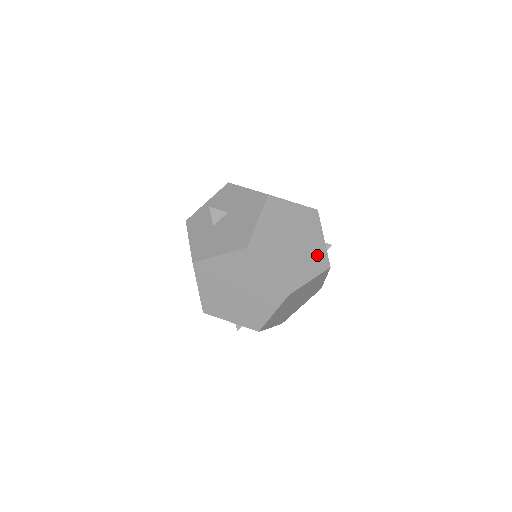
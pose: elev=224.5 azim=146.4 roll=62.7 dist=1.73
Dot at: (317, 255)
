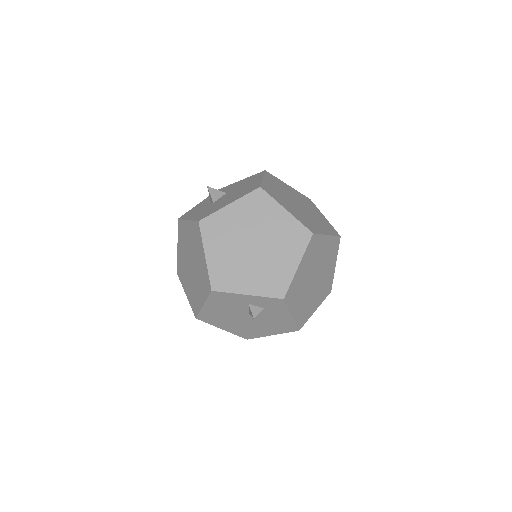
Dot at: (324, 223)
